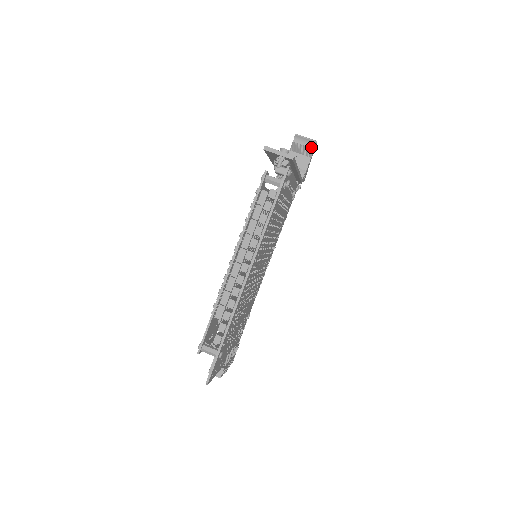
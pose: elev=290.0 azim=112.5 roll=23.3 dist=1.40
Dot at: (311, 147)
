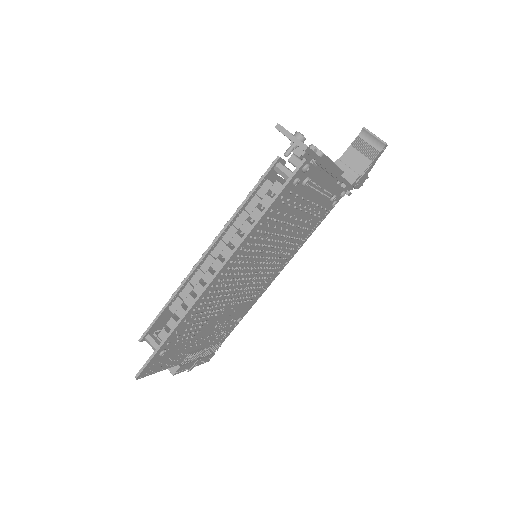
Dot at: (377, 149)
